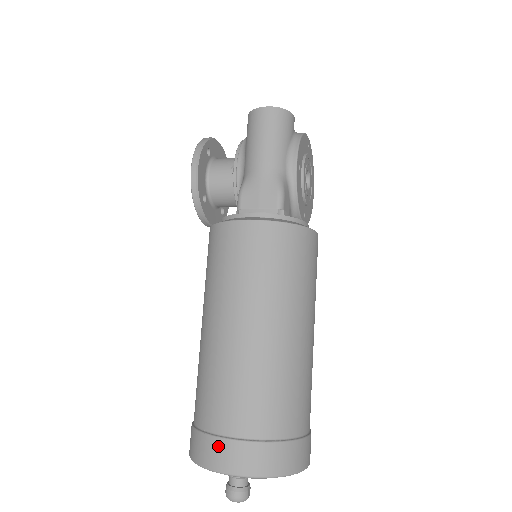
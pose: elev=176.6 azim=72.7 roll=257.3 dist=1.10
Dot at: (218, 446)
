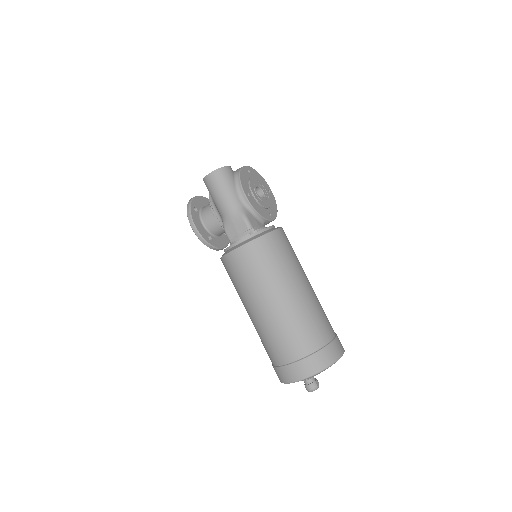
Dot at: (287, 370)
